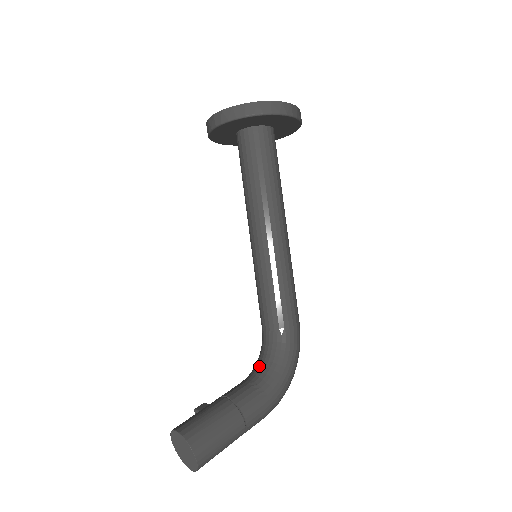
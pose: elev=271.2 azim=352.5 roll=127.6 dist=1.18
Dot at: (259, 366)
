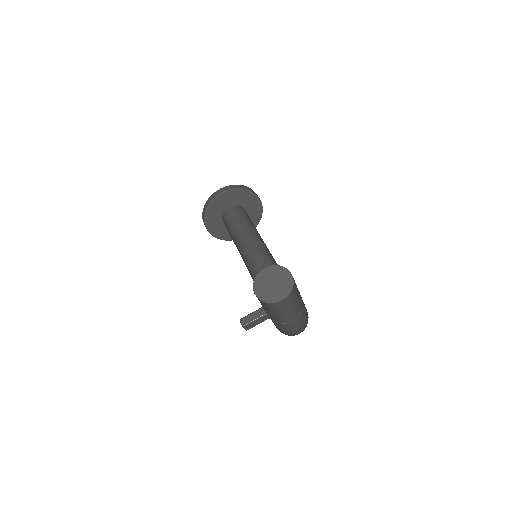
Dot at: occluded
